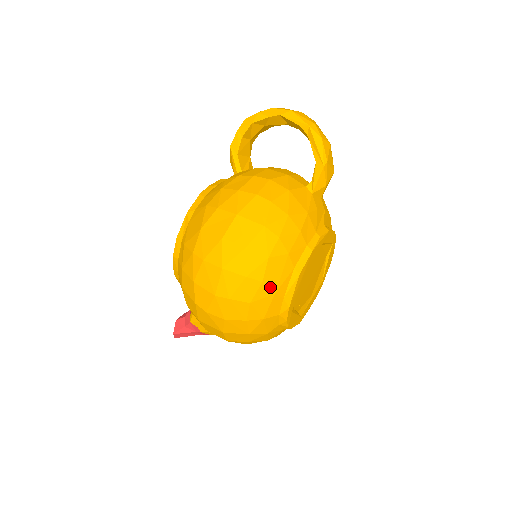
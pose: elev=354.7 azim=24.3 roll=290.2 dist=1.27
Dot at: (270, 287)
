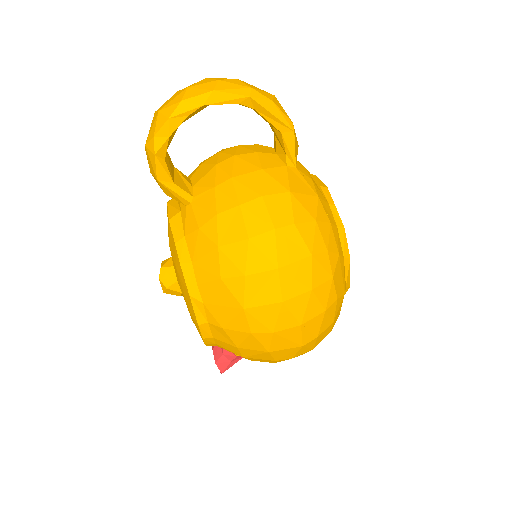
Dot at: (341, 295)
